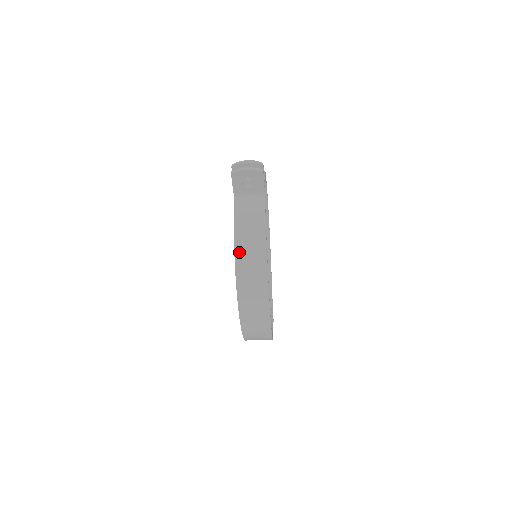
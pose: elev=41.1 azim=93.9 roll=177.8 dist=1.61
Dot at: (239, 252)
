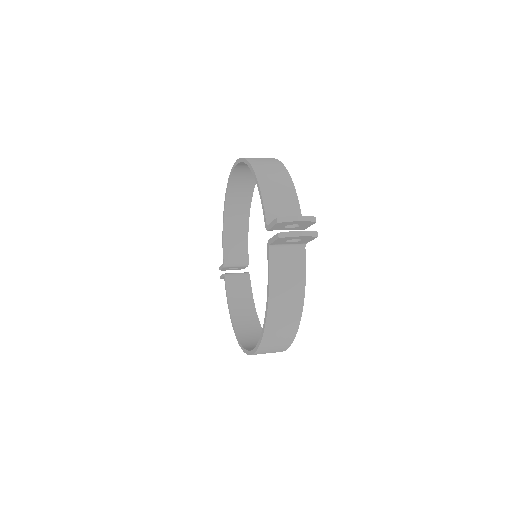
Dot at: (272, 317)
